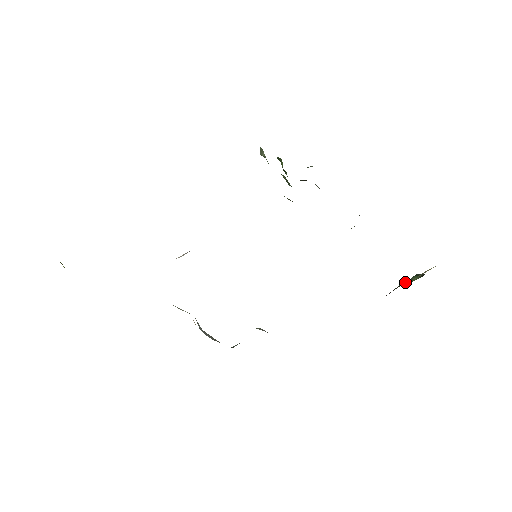
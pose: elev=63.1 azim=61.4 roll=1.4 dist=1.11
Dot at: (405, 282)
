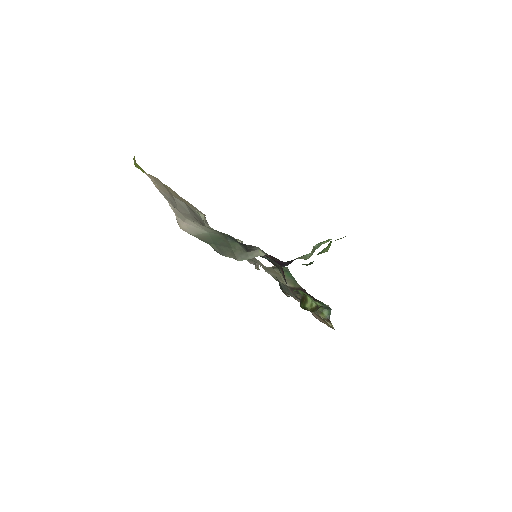
Dot at: occluded
